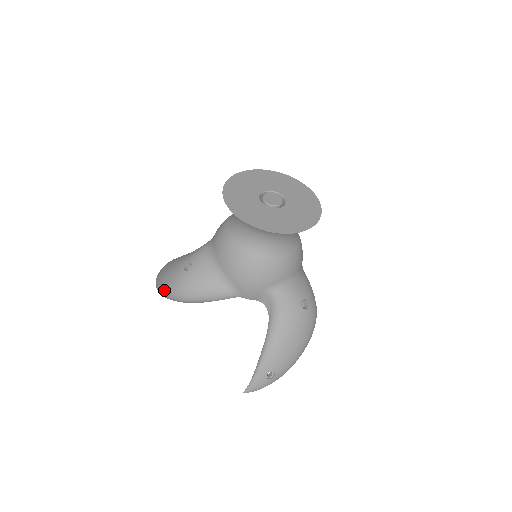
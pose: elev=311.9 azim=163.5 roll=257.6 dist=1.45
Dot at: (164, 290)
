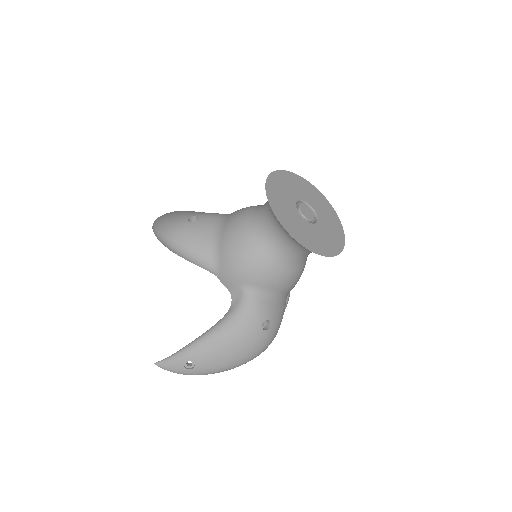
Dot at: (158, 225)
